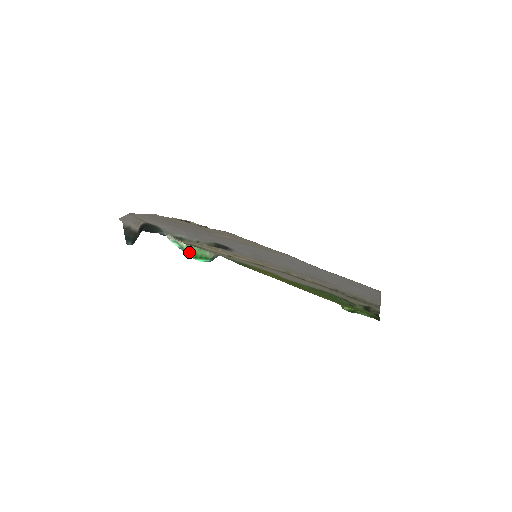
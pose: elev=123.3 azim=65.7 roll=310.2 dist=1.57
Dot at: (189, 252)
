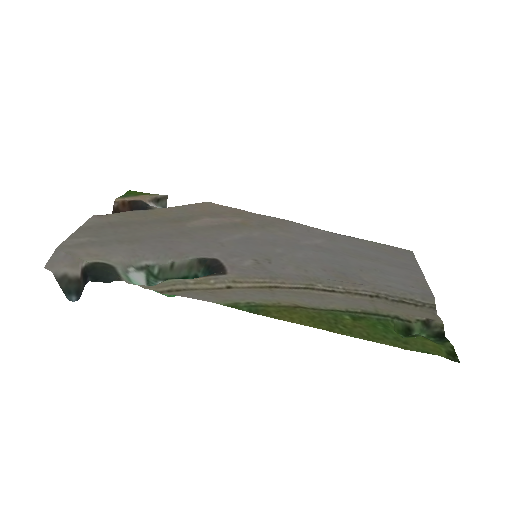
Dot at: occluded
